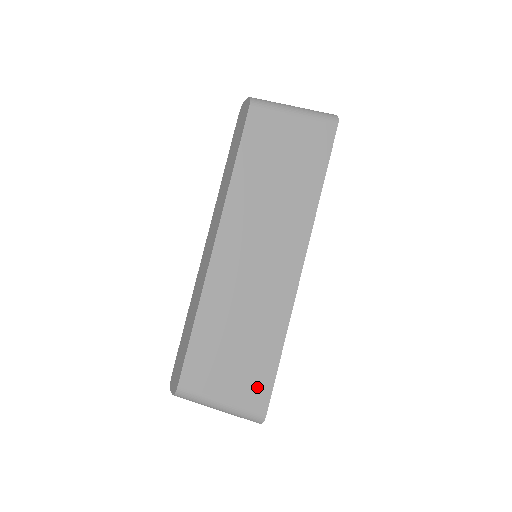
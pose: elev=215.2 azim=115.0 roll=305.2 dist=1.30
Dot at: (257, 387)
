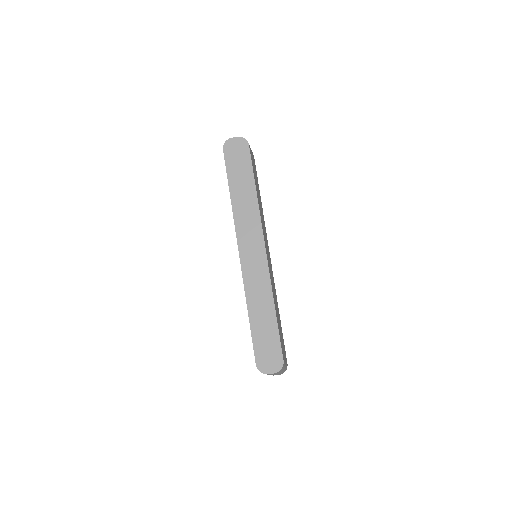
Dot at: occluded
